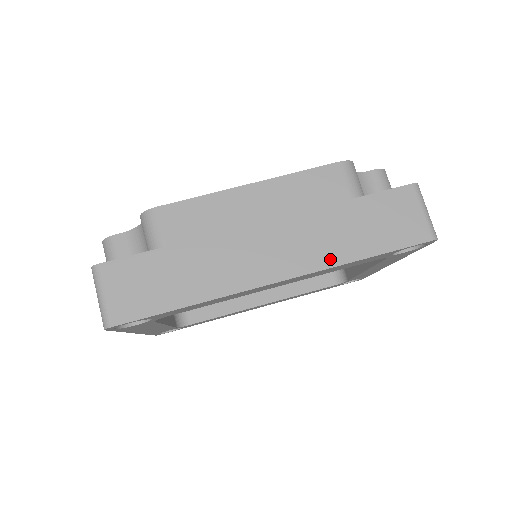
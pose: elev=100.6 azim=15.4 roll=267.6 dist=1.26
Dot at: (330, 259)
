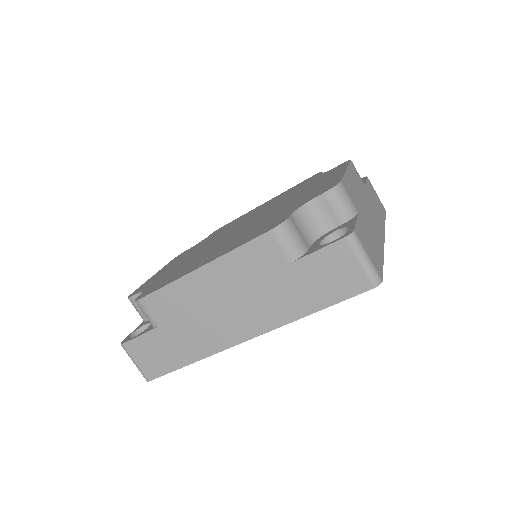
Dot at: (283, 318)
